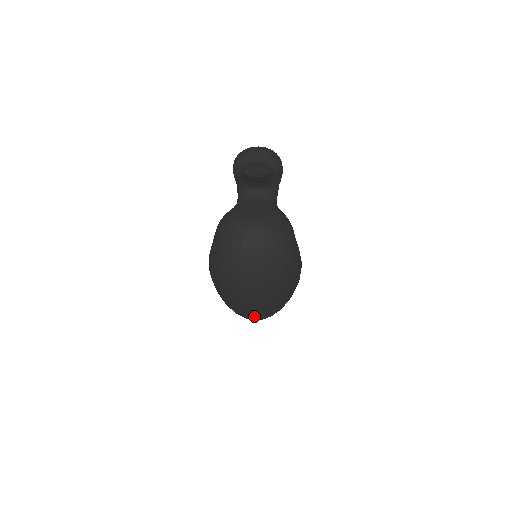
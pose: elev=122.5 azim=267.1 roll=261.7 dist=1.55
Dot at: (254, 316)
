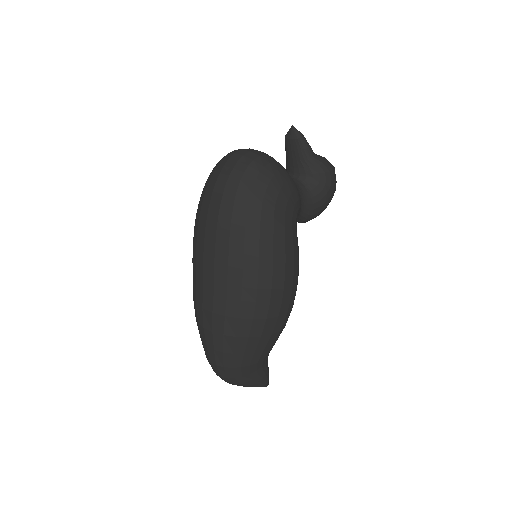
Dot at: (203, 307)
